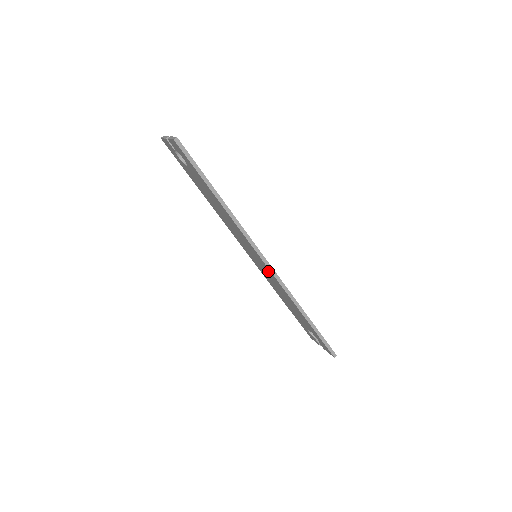
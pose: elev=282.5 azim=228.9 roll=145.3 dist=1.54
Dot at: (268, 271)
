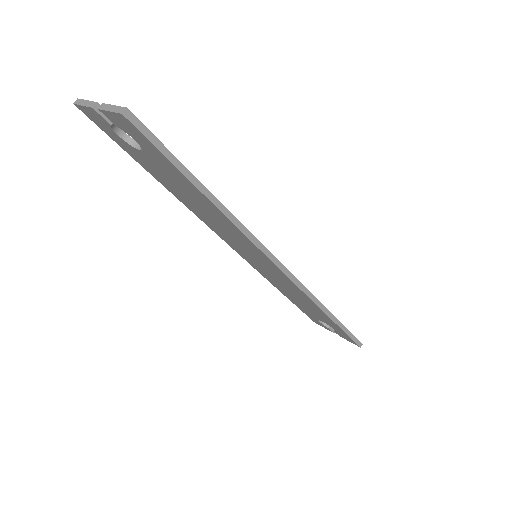
Dot at: (280, 275)
